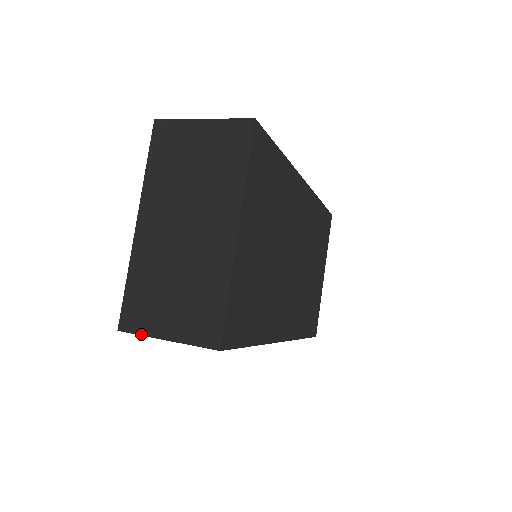
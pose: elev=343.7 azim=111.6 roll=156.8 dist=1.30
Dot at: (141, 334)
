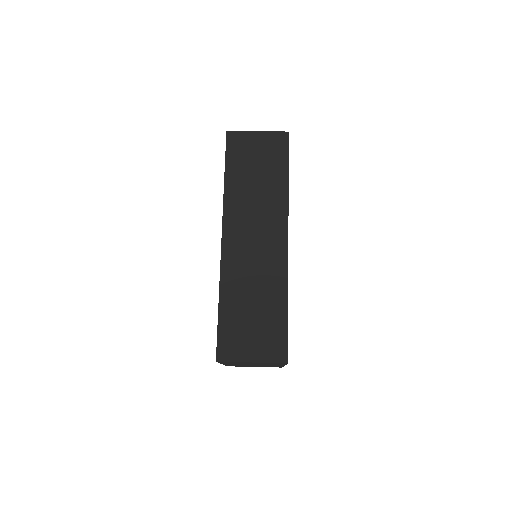
Dot at: occluded
